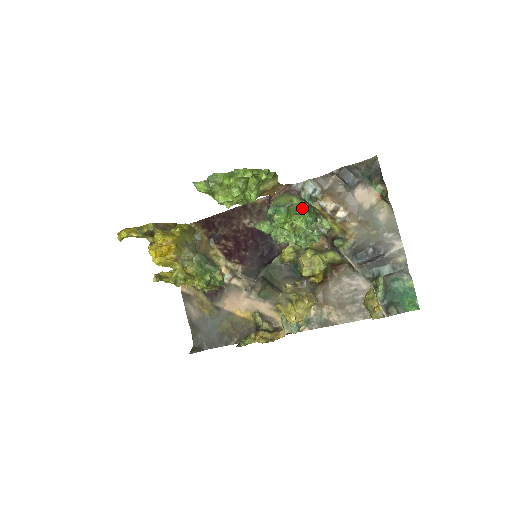
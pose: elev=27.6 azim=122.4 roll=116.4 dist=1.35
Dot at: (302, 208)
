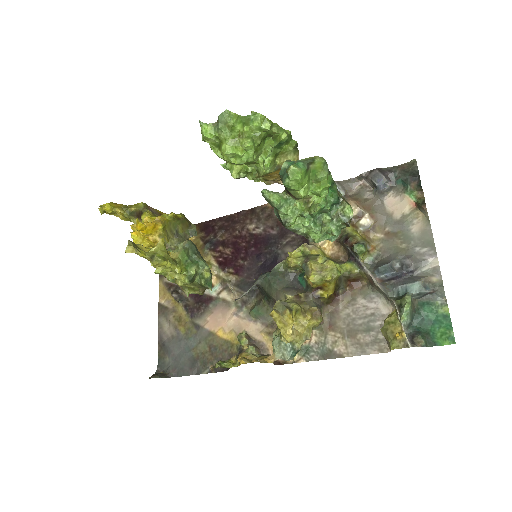
Dot at: (325, 172)
